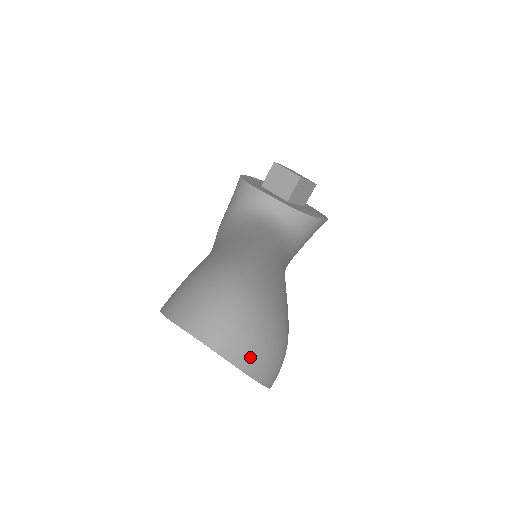
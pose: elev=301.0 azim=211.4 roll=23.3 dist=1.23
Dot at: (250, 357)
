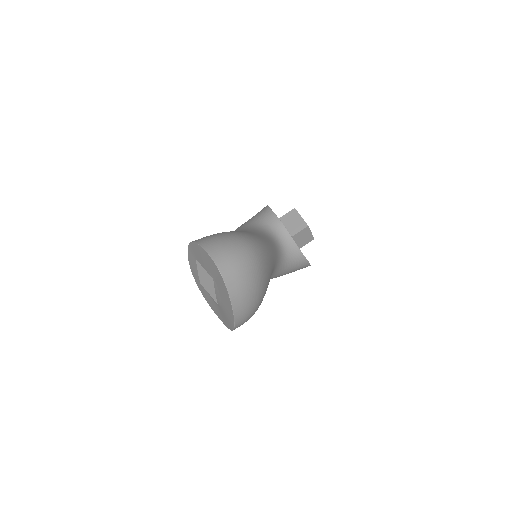
Dot at: (238, 293)
